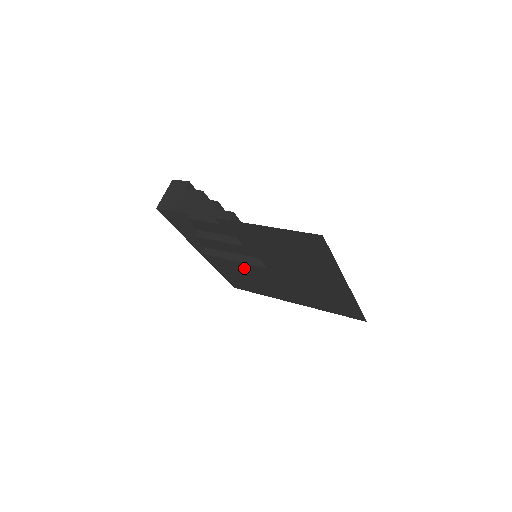
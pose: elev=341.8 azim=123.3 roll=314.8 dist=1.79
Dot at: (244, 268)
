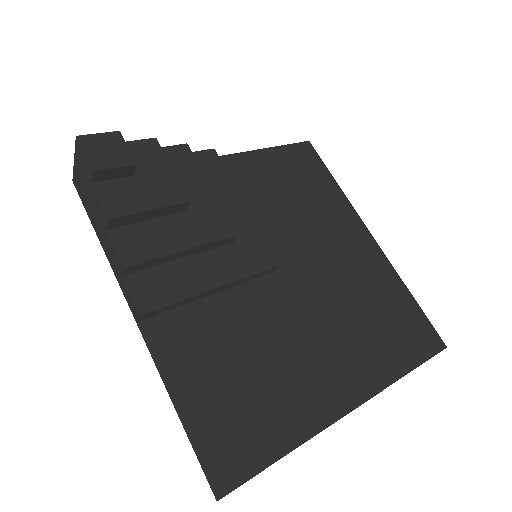
Dot at: (266, 218)
